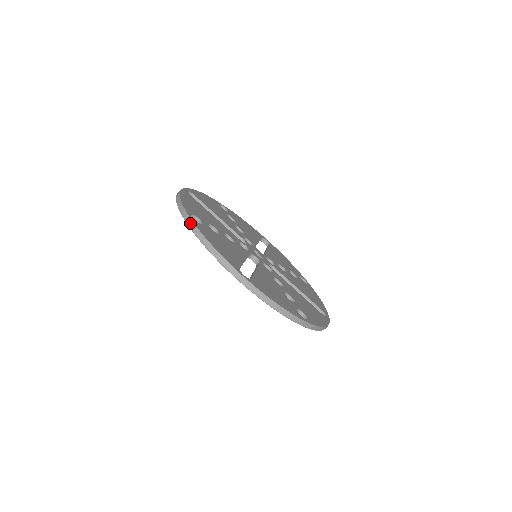
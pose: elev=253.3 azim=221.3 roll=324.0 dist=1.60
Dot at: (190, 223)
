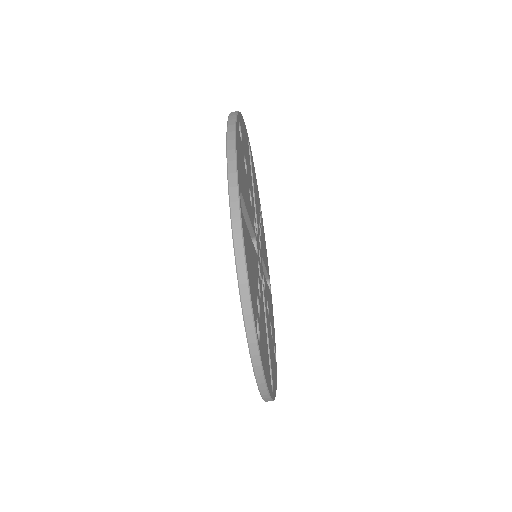
Dot at: (256, 359)
